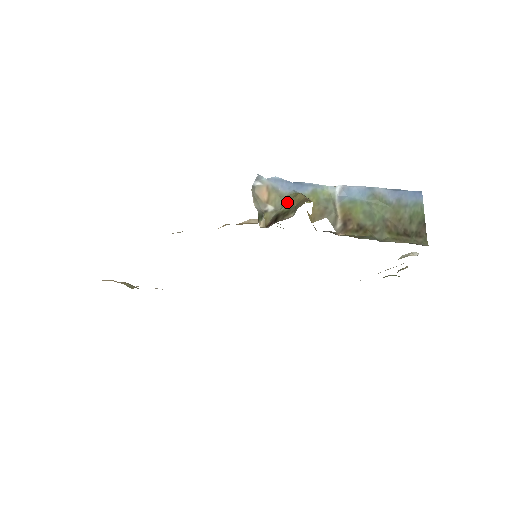
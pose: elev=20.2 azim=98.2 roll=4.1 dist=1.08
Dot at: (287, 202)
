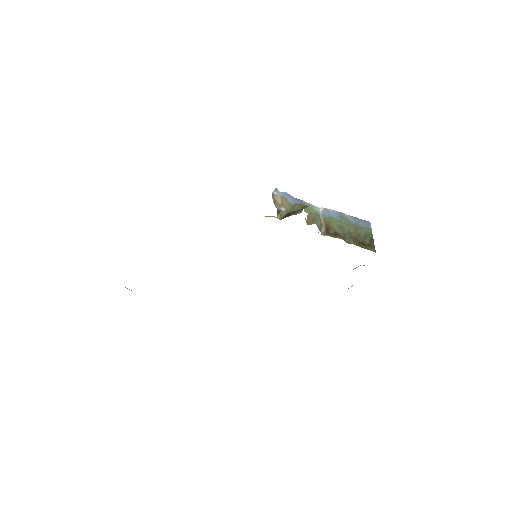
Dot at: (294, 207)
